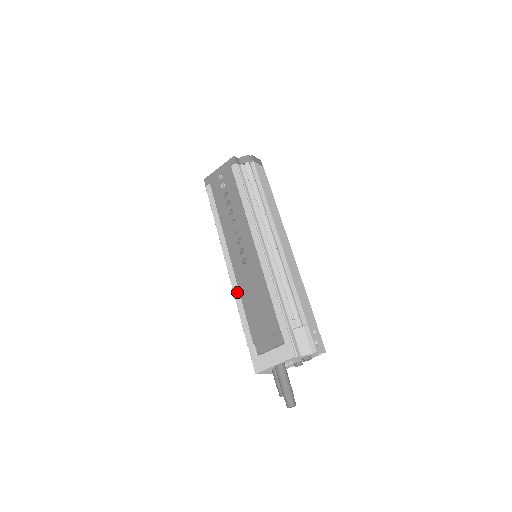
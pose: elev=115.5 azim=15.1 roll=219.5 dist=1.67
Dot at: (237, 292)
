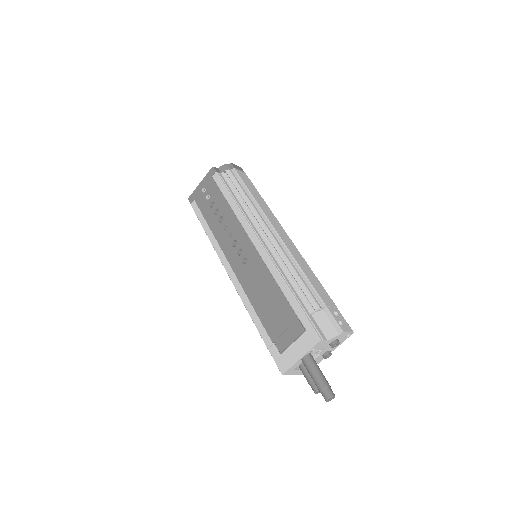
Dot at: (244, 295)
